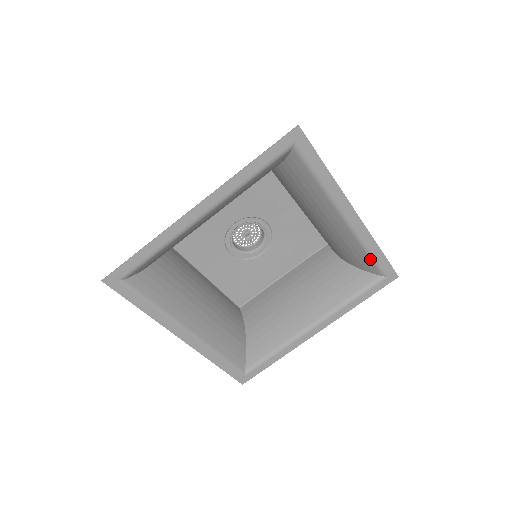
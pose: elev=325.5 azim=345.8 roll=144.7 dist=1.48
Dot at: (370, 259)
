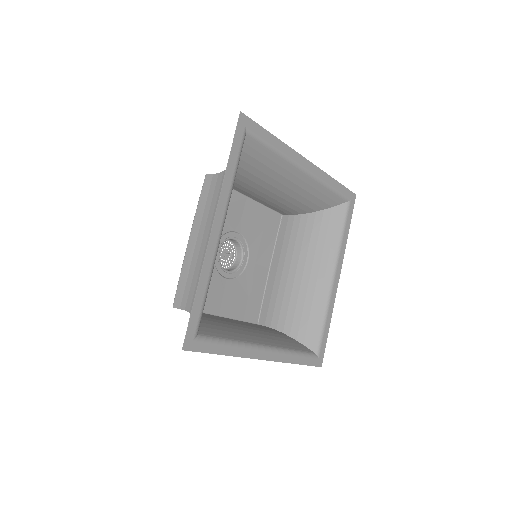
Dot at: (321, 328)
